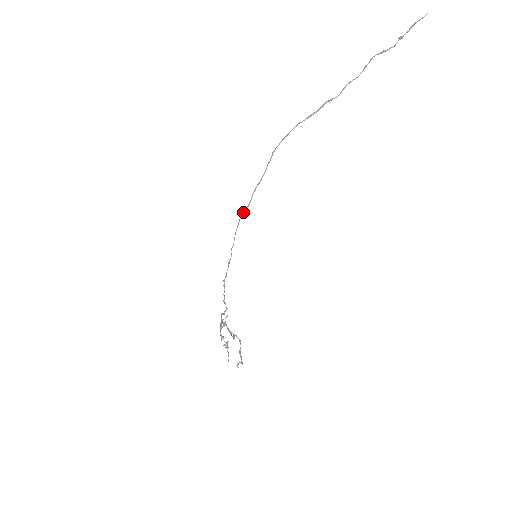
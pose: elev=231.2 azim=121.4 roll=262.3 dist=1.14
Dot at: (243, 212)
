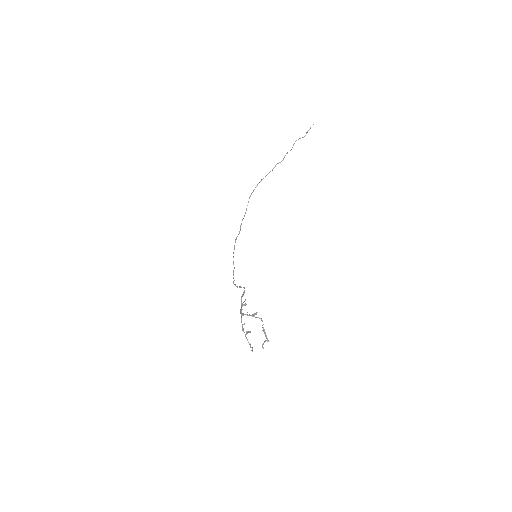
Dot at: (236, 238)
